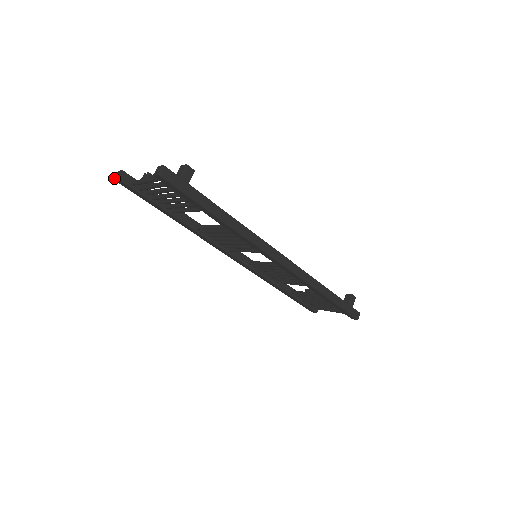
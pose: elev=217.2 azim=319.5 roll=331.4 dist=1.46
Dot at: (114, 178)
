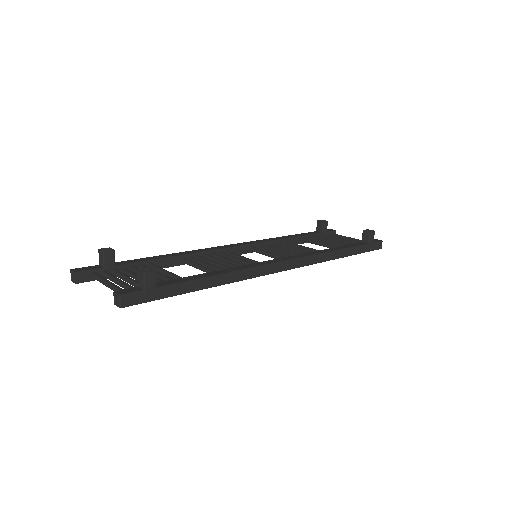
Dot at: (71, 279)
